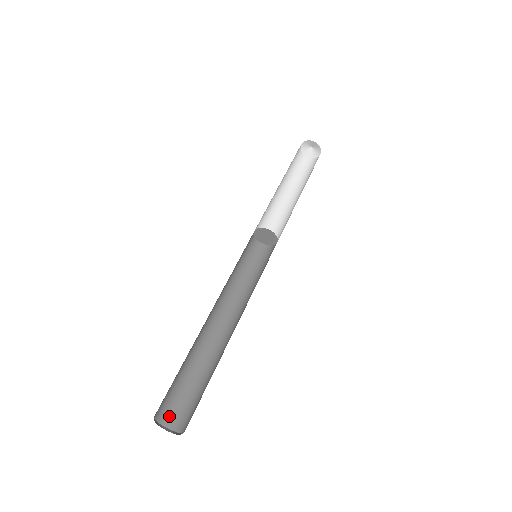
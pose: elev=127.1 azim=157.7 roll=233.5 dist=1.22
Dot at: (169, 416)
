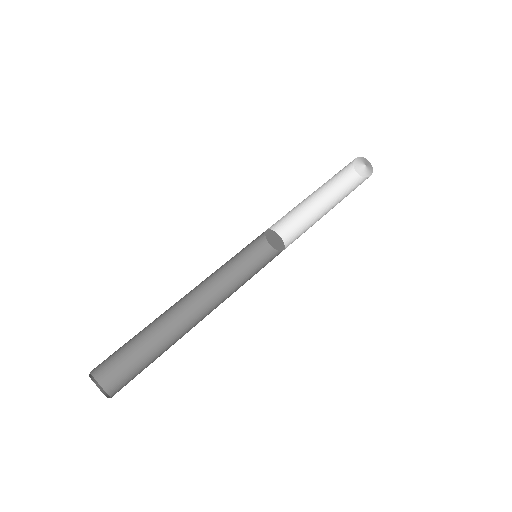
Dot at: (115, 386)
